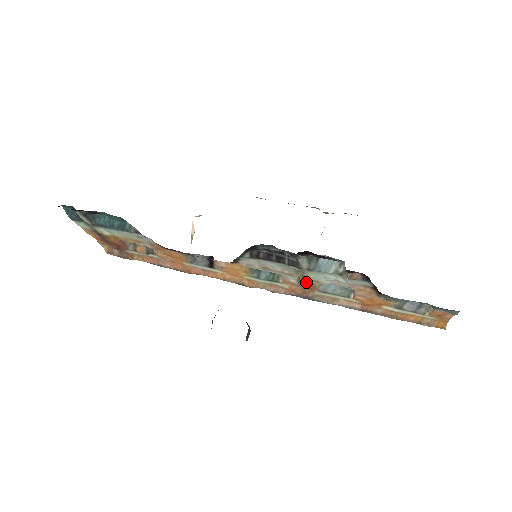
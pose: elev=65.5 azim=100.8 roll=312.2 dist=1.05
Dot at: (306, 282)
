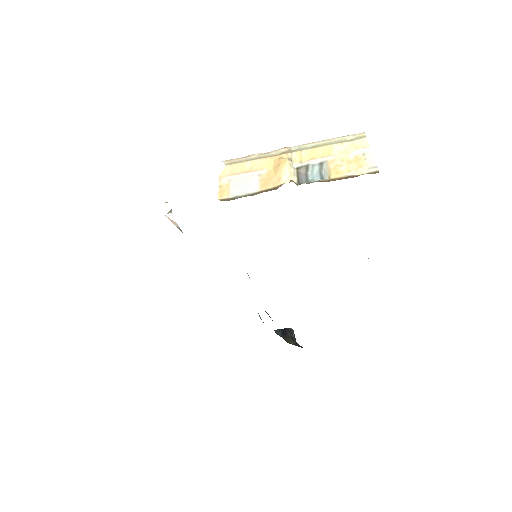
Dot at: occluded
